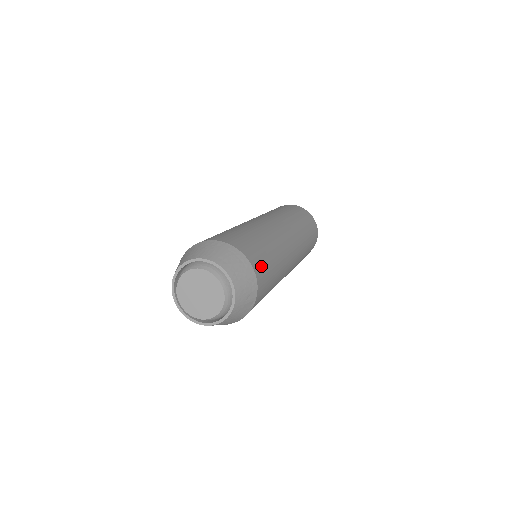
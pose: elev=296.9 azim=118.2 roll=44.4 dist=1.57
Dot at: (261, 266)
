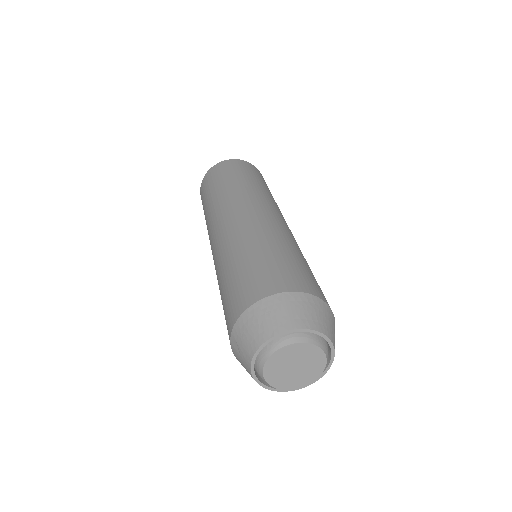
Dot at: (317, 287)
